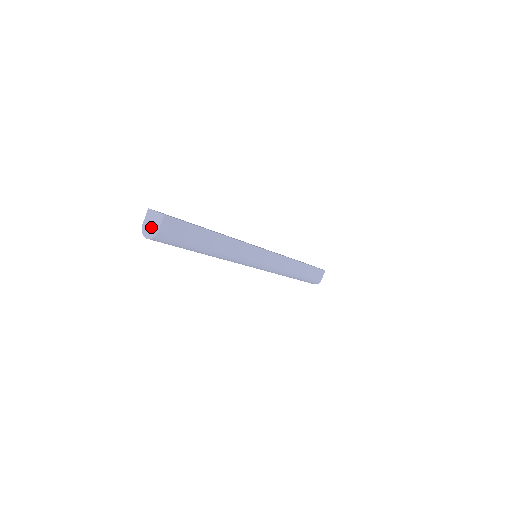
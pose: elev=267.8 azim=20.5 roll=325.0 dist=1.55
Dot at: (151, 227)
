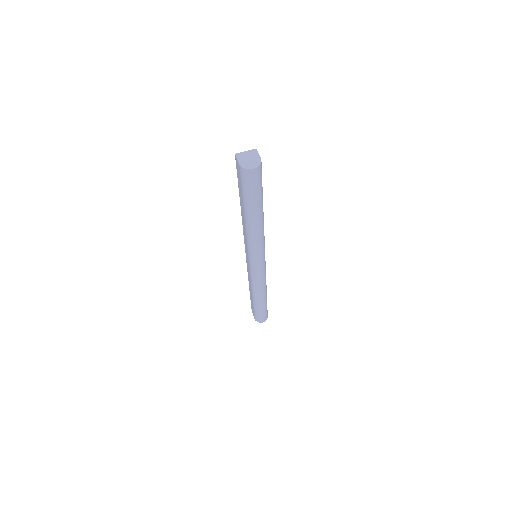
Dot at: (251, 161)
